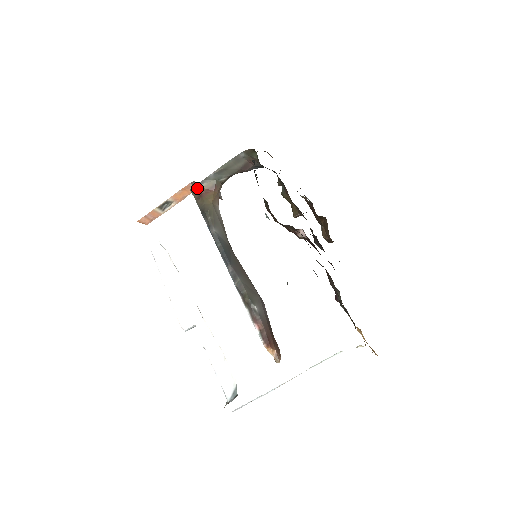
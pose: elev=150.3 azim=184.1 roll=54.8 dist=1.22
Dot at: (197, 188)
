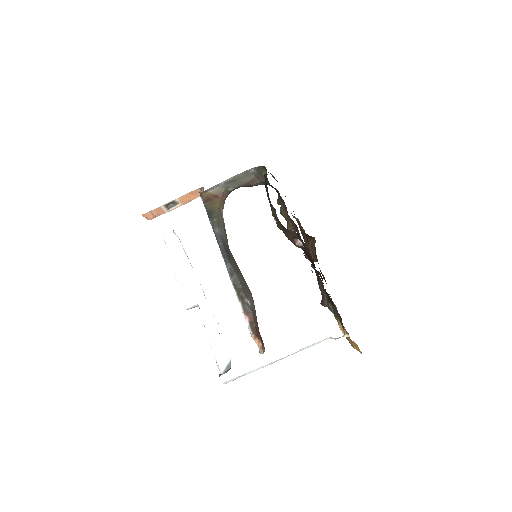
Dot at: (207, 192)
